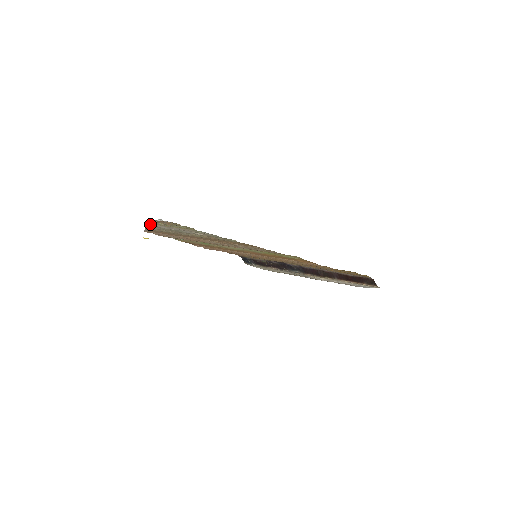
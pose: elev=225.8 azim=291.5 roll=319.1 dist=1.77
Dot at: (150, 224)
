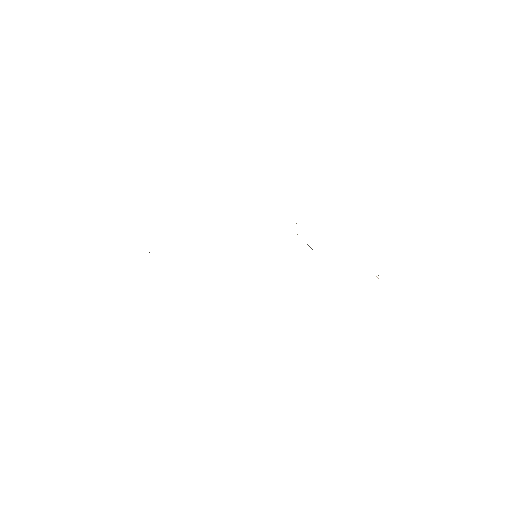
Dot at: occluded
